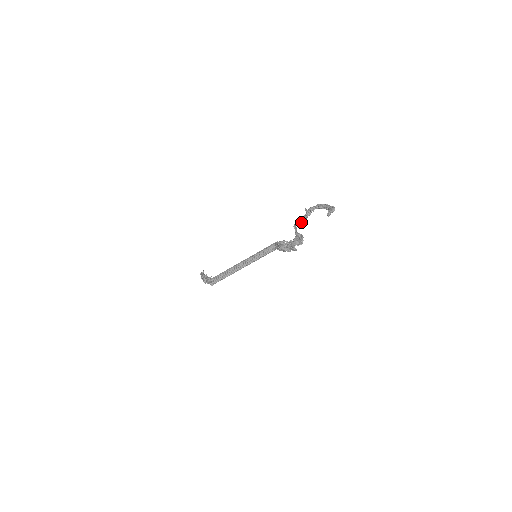
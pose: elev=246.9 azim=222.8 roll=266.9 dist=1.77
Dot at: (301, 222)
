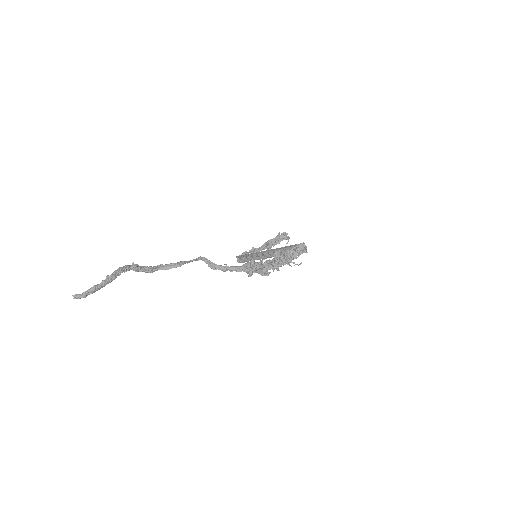
Dot at: (177, 265)
